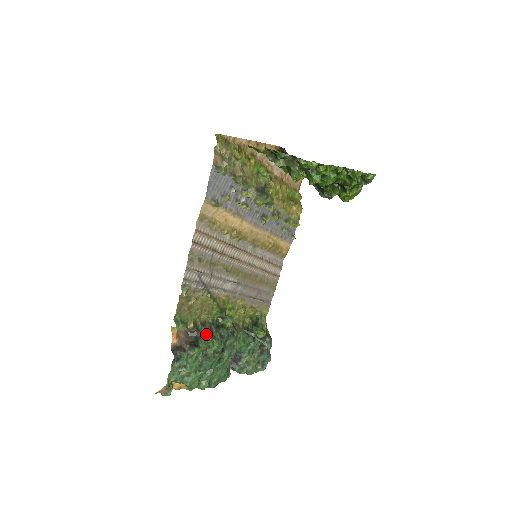
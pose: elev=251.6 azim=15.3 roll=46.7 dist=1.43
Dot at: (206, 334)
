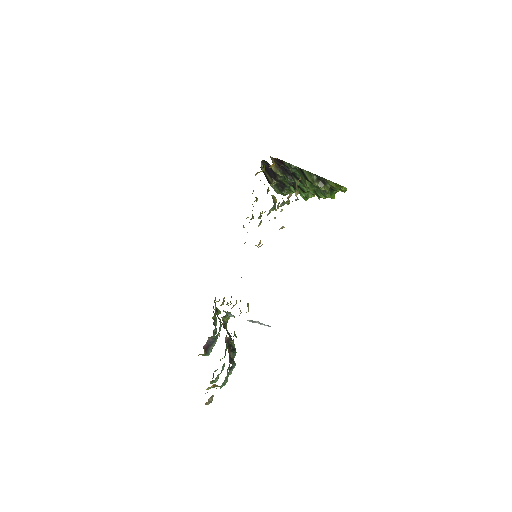
Dot at: (229, 336)
